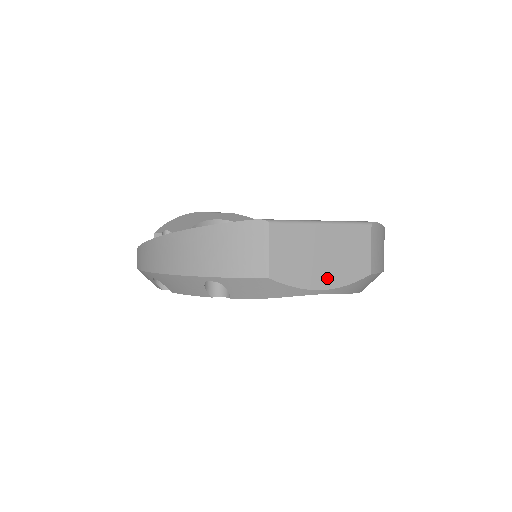
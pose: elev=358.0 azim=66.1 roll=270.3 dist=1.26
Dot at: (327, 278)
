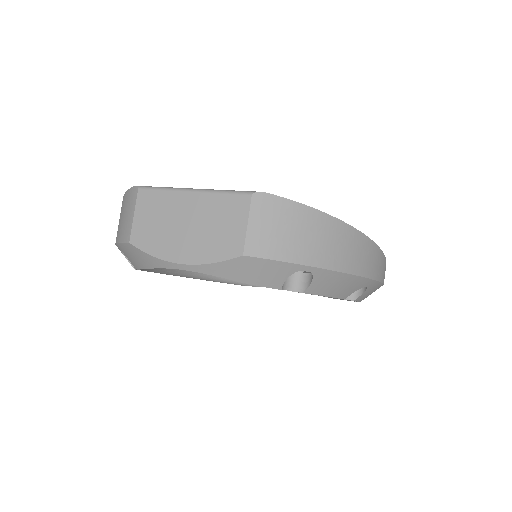
Dot at: (187, 251)
